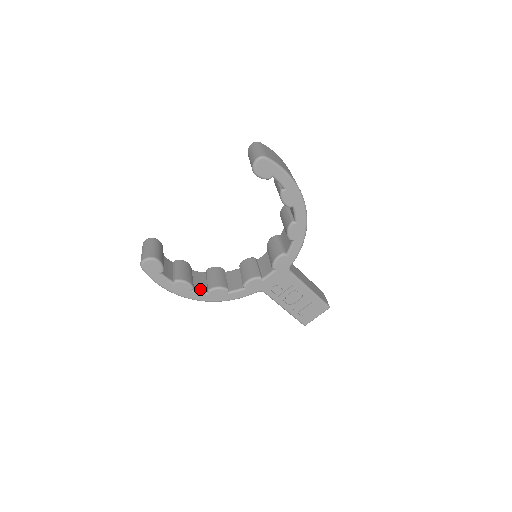
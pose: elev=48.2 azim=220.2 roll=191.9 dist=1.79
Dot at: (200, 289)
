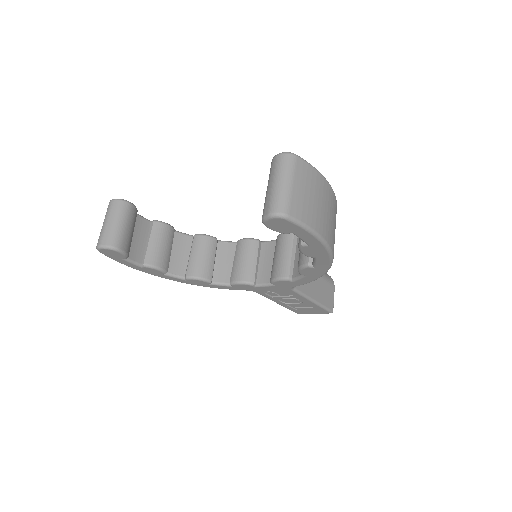
Dot at: (176, 272)
